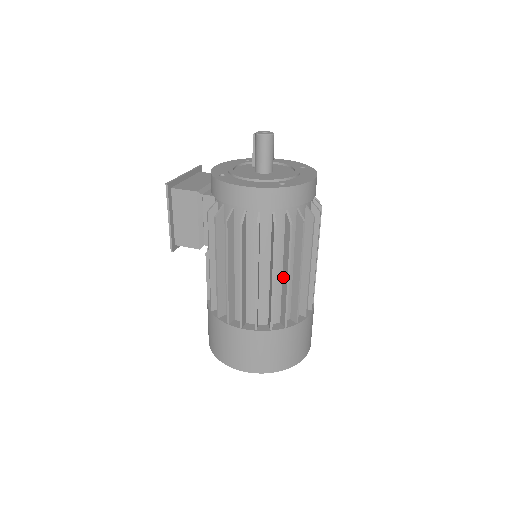
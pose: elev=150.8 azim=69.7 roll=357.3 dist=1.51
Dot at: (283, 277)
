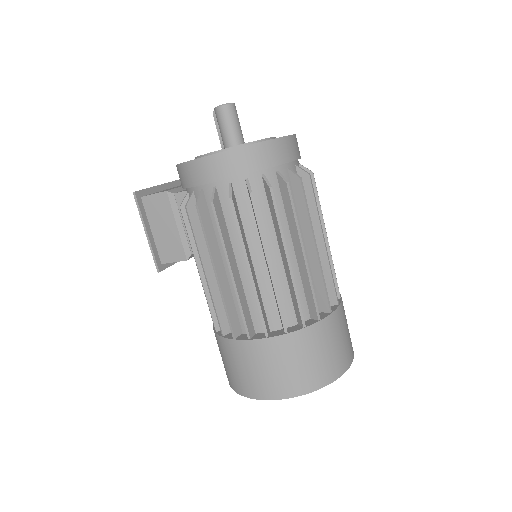
Dot at: (283, 261)
